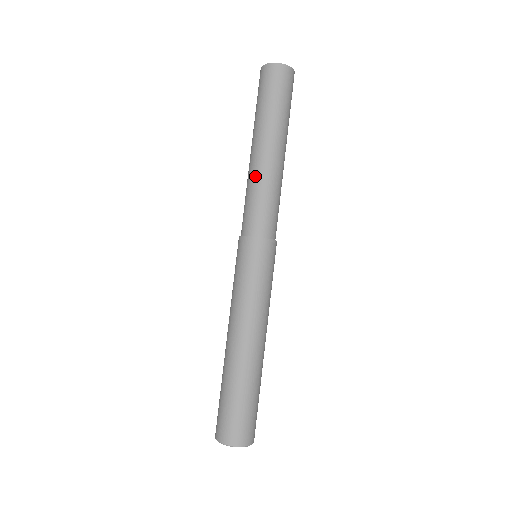
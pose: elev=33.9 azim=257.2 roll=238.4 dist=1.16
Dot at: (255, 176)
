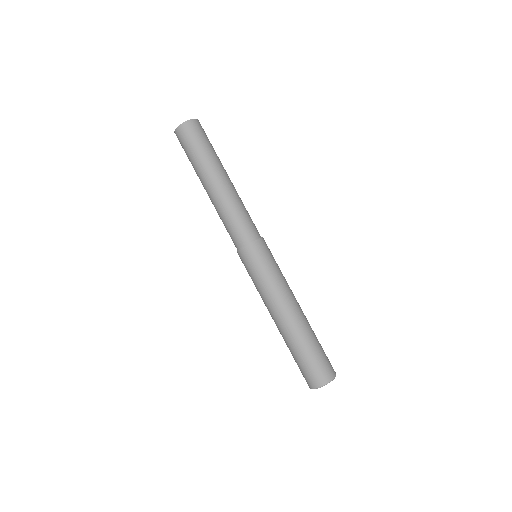
Dot at: (216, 209)
